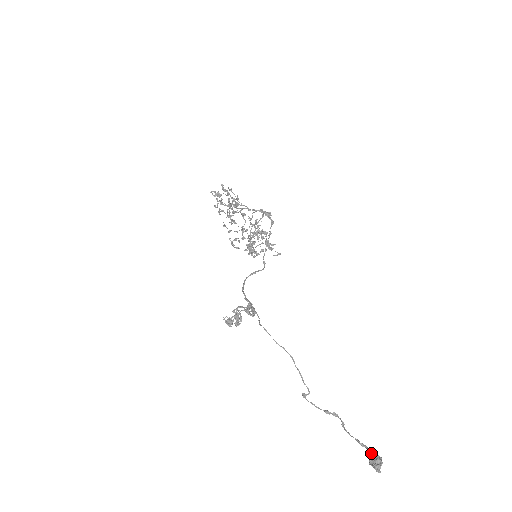
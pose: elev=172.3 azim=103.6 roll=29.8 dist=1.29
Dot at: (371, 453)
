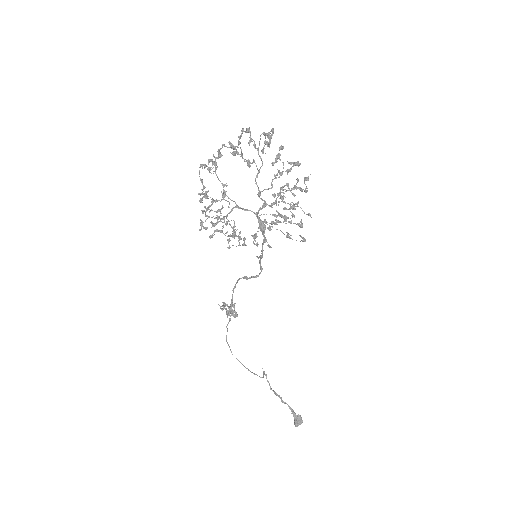
Dot at: (296, 418)
